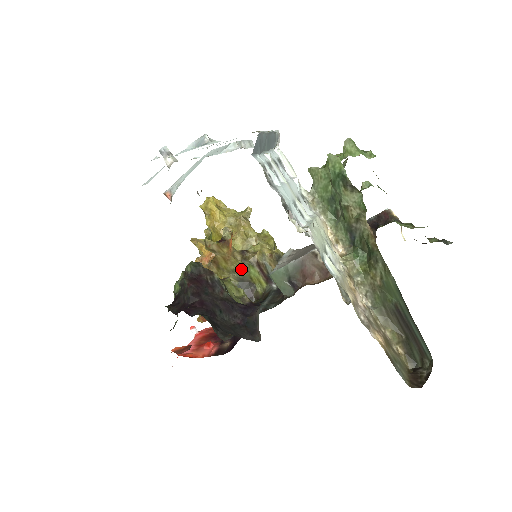
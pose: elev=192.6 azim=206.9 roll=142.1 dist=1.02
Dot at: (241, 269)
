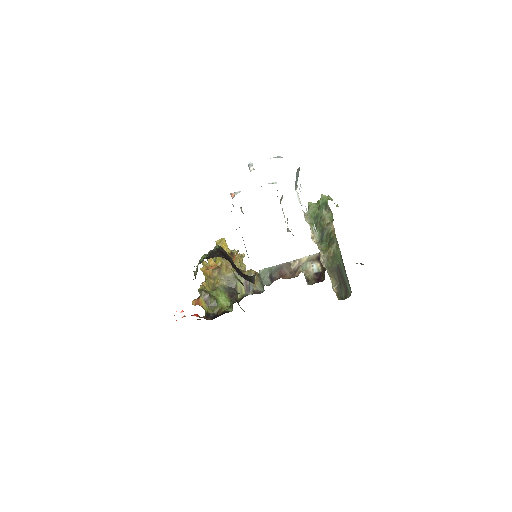
Dot at: (233, 278)
